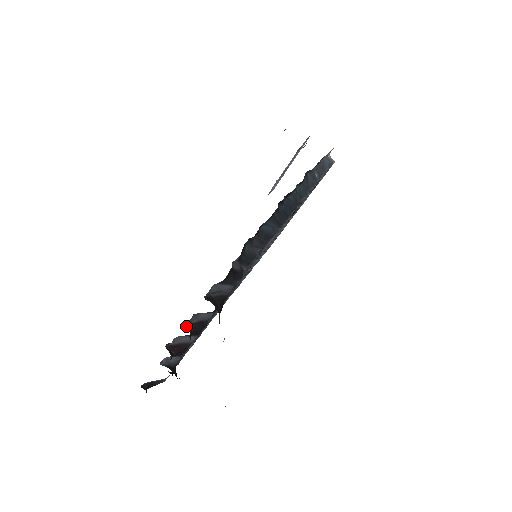
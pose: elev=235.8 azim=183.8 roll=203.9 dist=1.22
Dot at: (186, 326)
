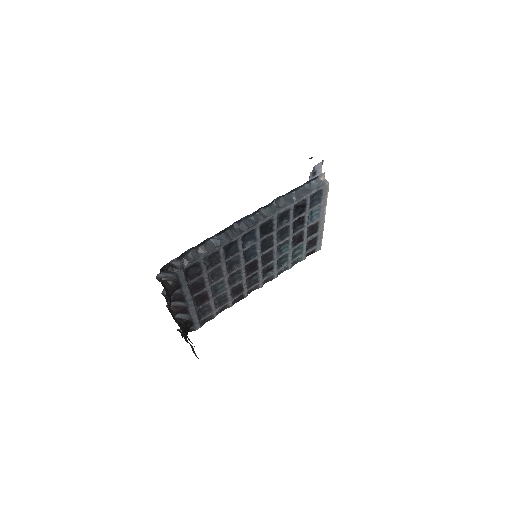
Dot at: (164, 295)
